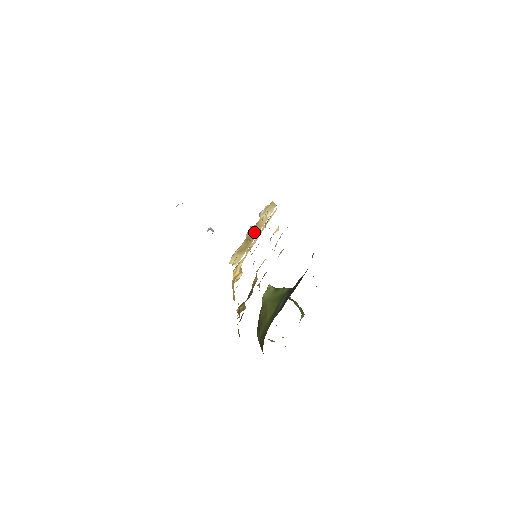
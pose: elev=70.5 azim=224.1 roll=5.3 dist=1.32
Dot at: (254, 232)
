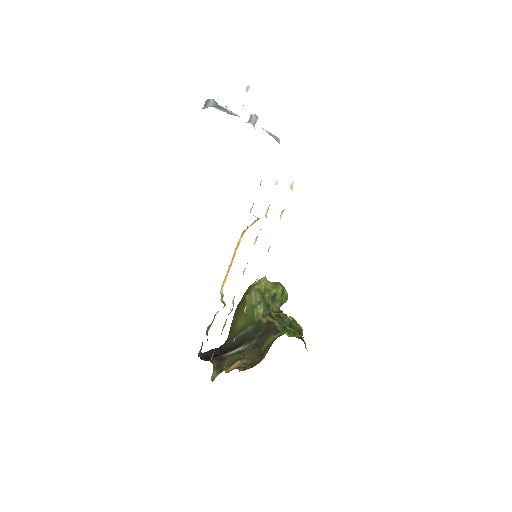
Dot at: occluded
